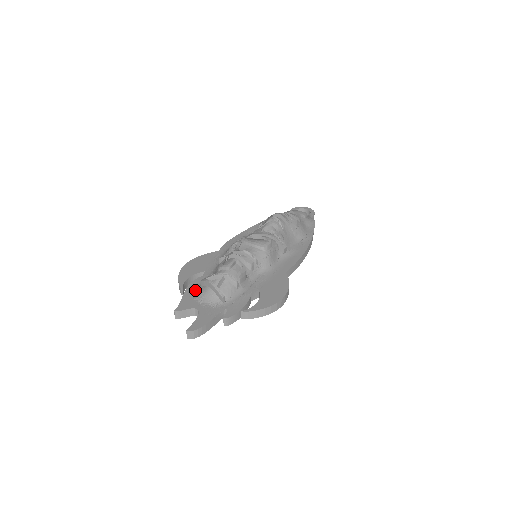
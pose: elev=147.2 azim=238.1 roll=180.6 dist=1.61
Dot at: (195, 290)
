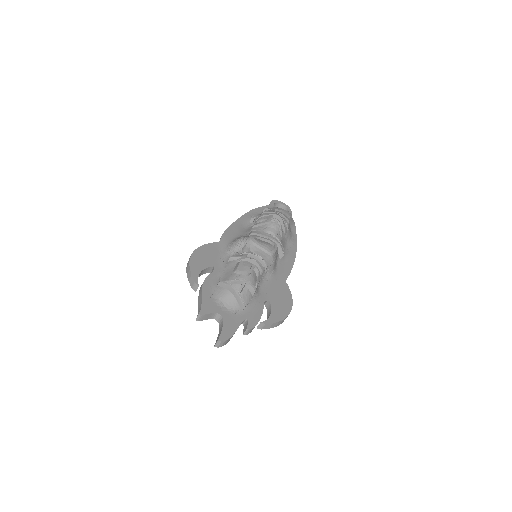
Dot at: (212, 290)
